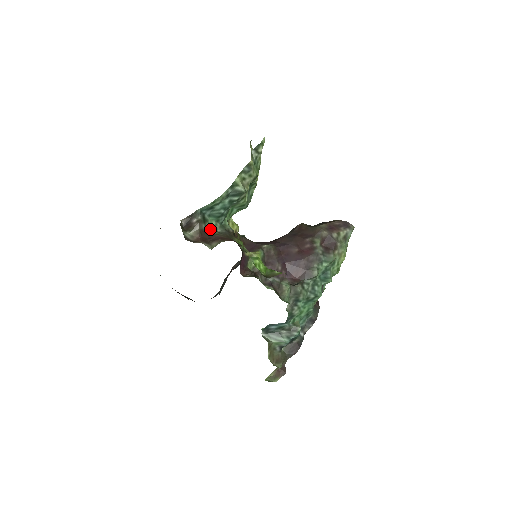
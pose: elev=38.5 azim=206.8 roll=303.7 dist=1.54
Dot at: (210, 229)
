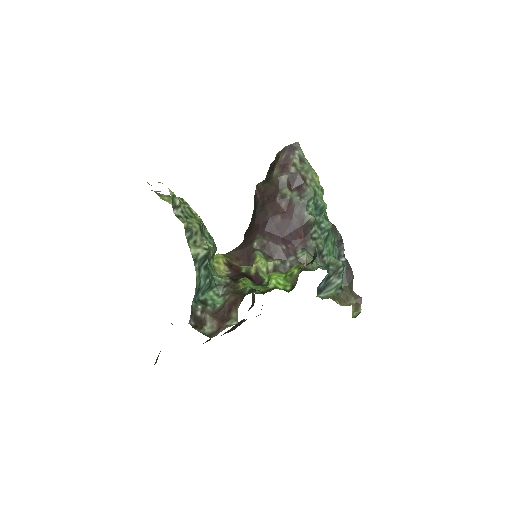
Dot at: (215, 302)
